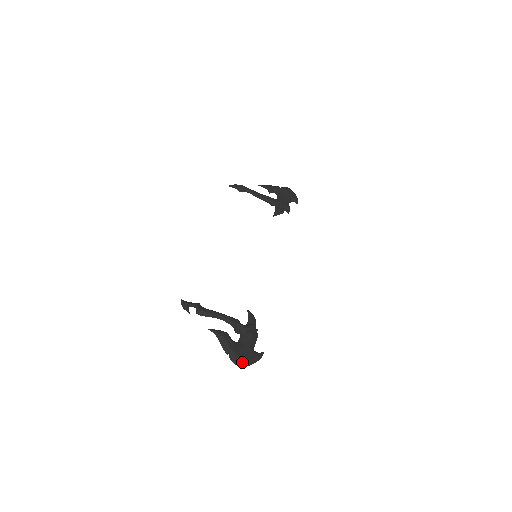
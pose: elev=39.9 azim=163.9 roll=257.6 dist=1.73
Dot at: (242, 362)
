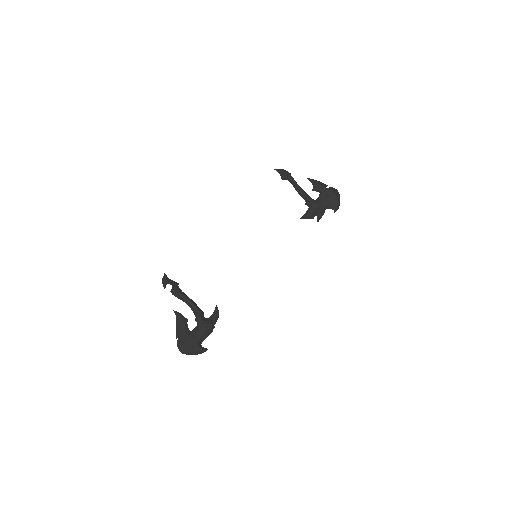
Dot at: (184, 350)
